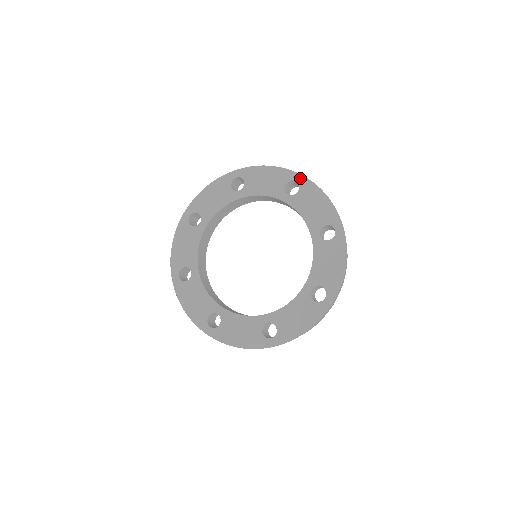
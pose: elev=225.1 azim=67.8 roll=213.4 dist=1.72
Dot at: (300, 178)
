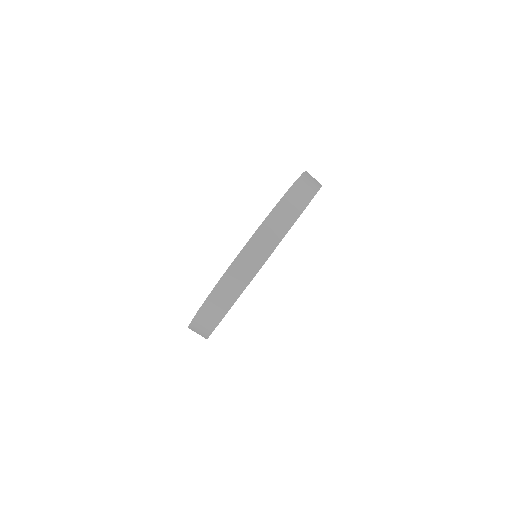
Dot at: occluded
